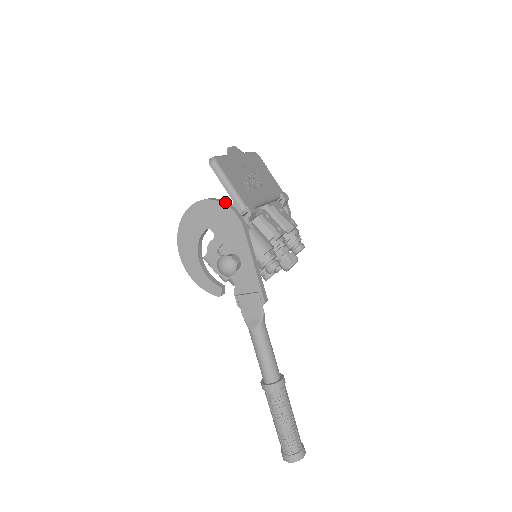
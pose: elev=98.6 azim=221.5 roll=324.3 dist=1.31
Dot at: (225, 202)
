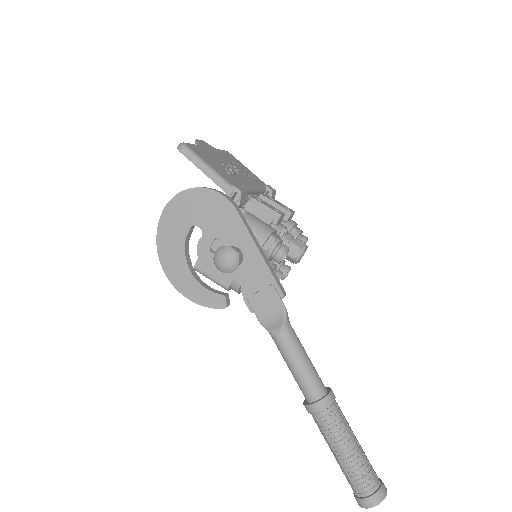
Dot at: occluded
